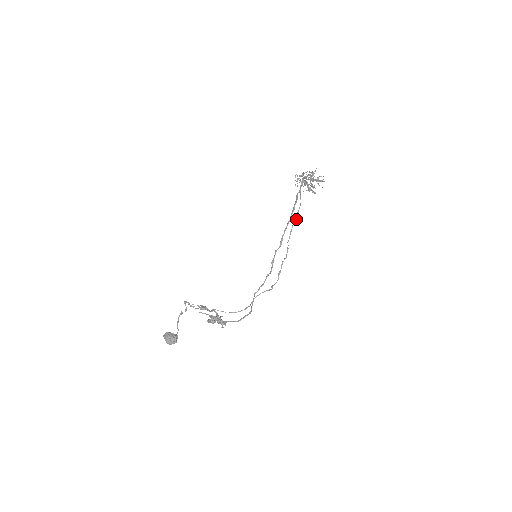
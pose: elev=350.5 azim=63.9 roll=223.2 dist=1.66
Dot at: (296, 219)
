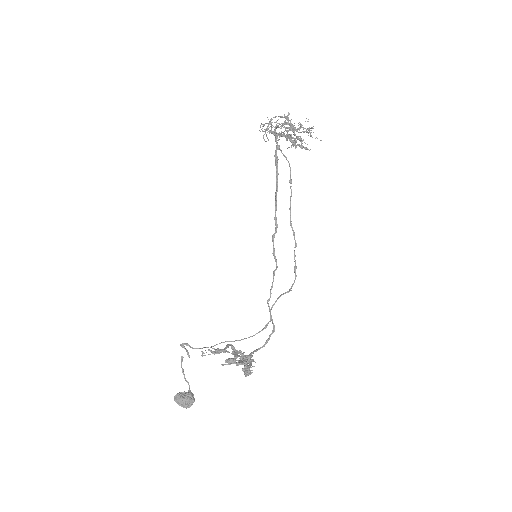
Dot at: (291, 190)
